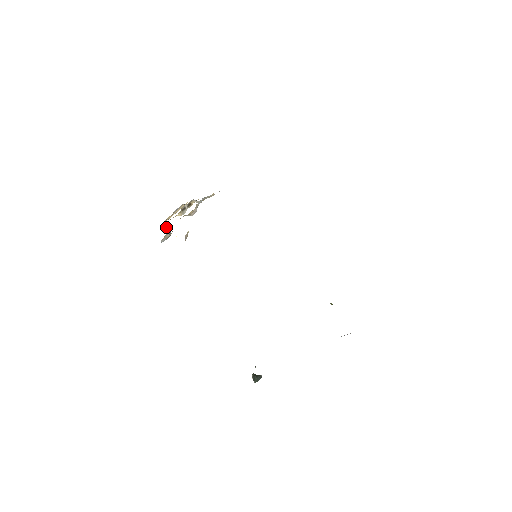
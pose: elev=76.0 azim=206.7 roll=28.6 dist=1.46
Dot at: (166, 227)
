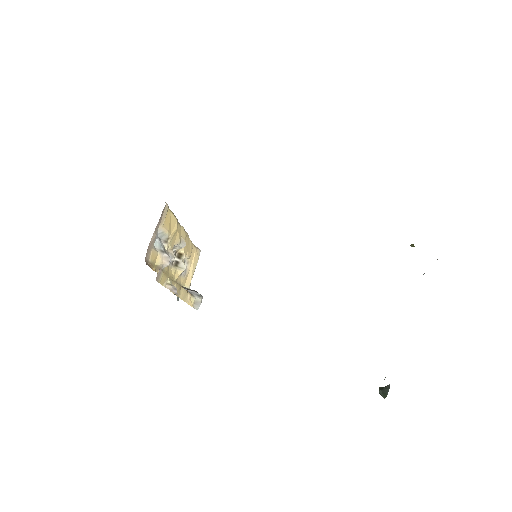
Dot at: occluded
